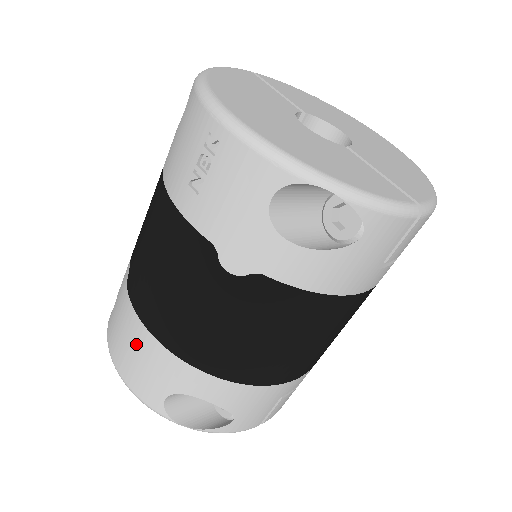
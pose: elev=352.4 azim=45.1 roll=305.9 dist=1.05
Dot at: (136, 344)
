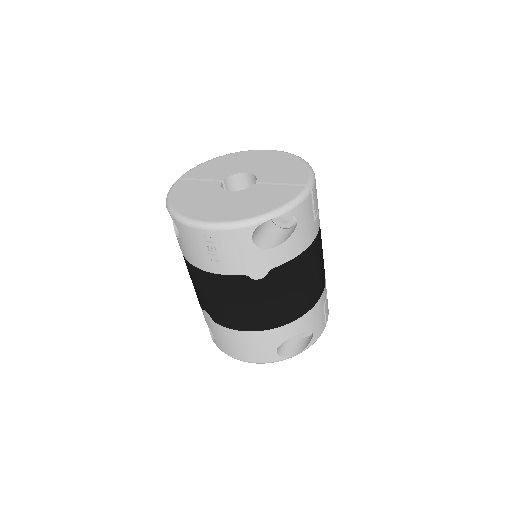
Dot at: (243, 342)
